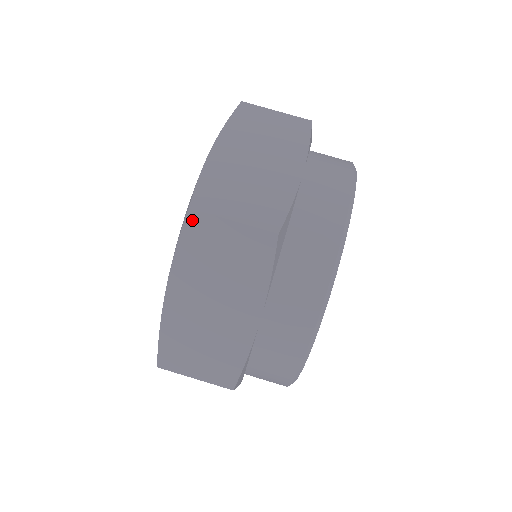
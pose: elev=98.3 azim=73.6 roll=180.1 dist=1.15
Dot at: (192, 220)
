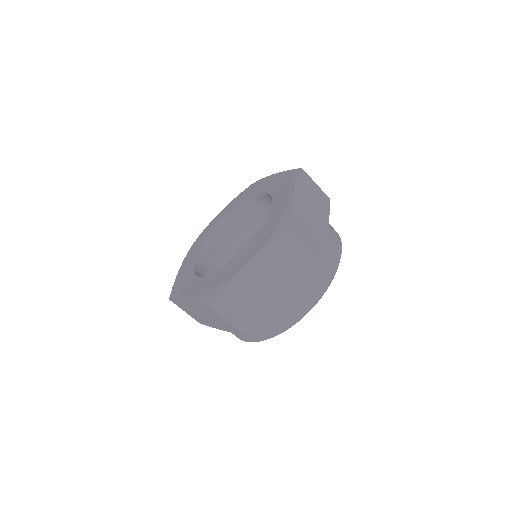
Dot at: (286, 234)
